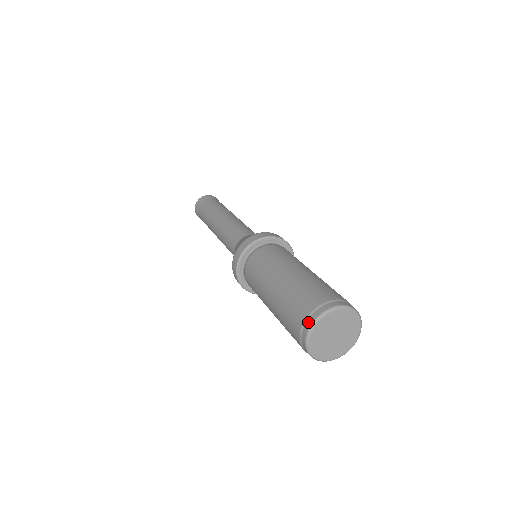
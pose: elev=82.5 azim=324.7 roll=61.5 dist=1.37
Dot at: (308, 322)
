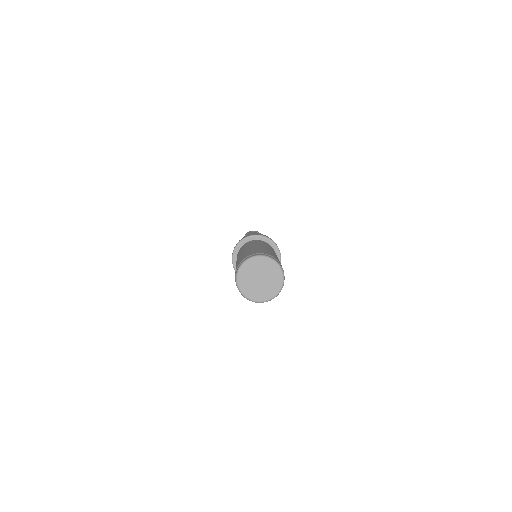
Dot at: (237, 286)
